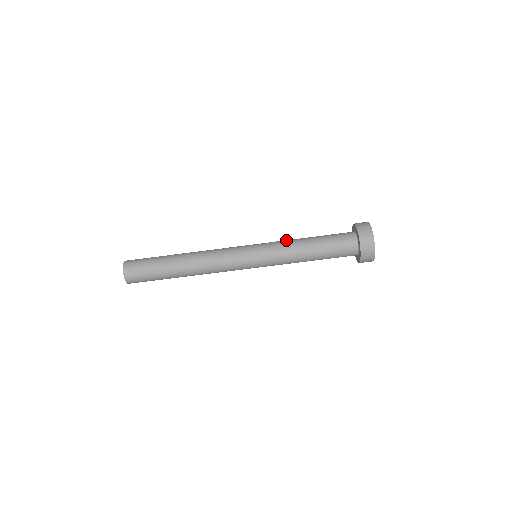
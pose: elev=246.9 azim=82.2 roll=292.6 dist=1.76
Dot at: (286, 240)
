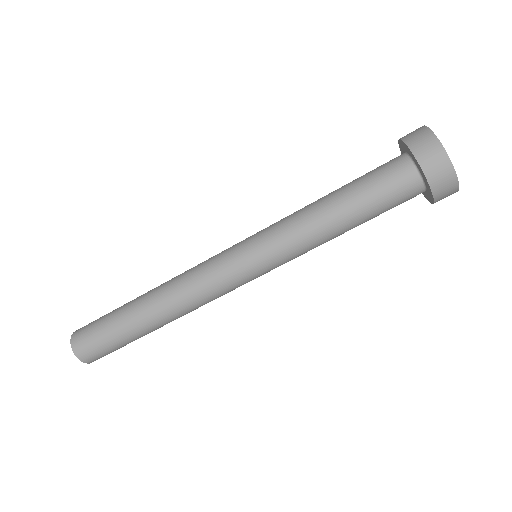
Dot at: occluded
